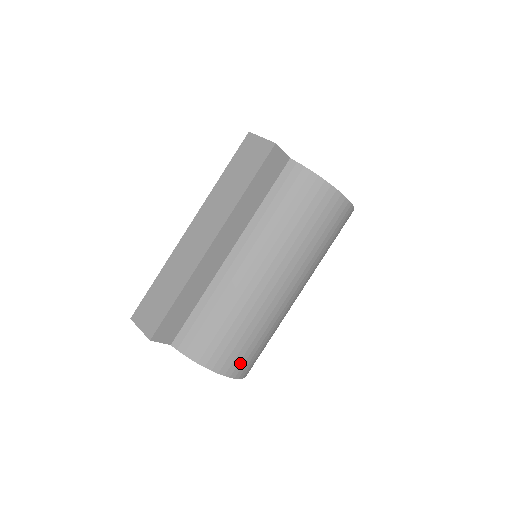
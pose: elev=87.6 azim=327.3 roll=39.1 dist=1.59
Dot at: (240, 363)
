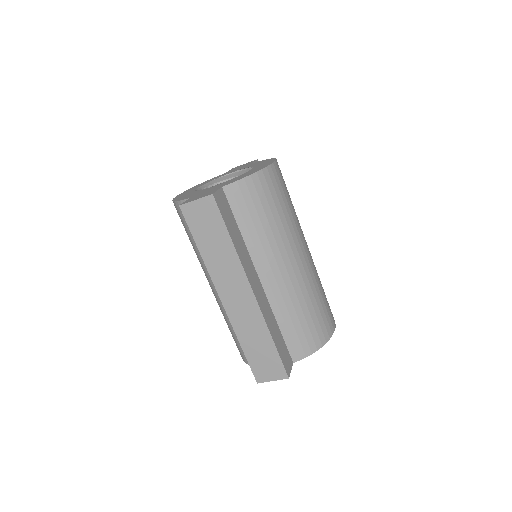
Dot at: (330, 318)
